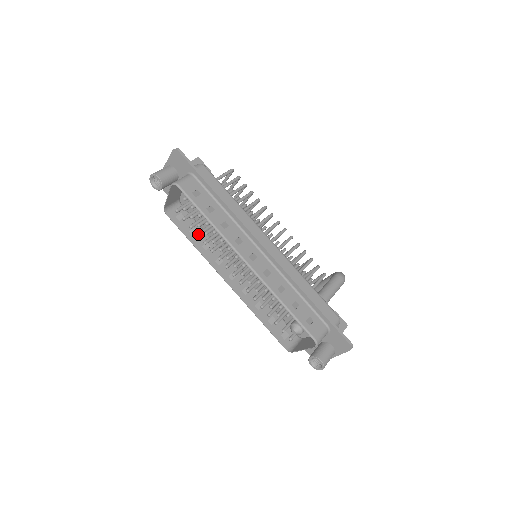
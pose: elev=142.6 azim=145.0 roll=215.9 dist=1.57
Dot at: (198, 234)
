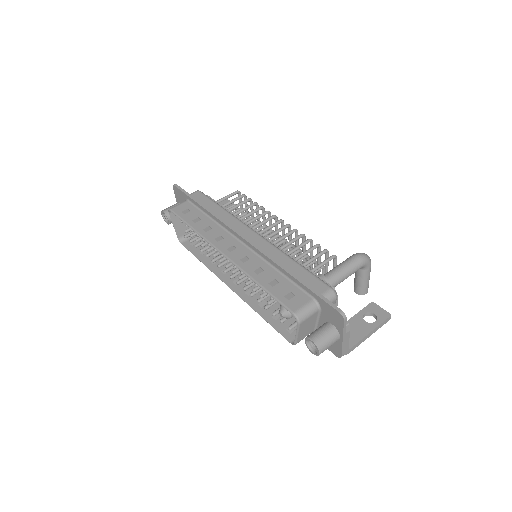
Dot at: (201, 250)
